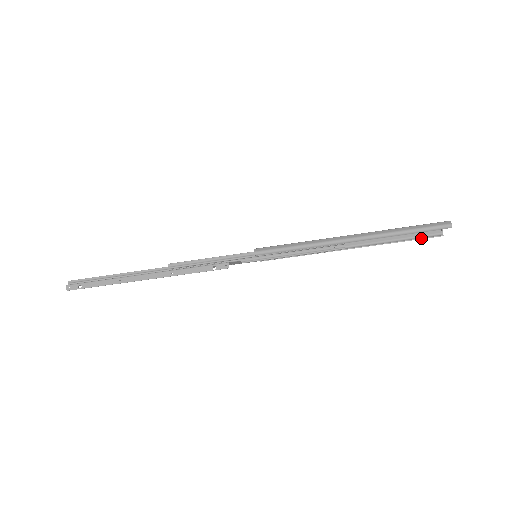
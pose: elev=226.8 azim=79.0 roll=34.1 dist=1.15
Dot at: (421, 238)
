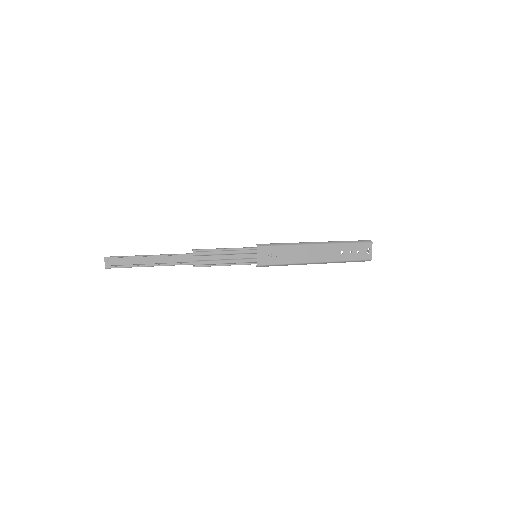
Dot at: (358, 242)
